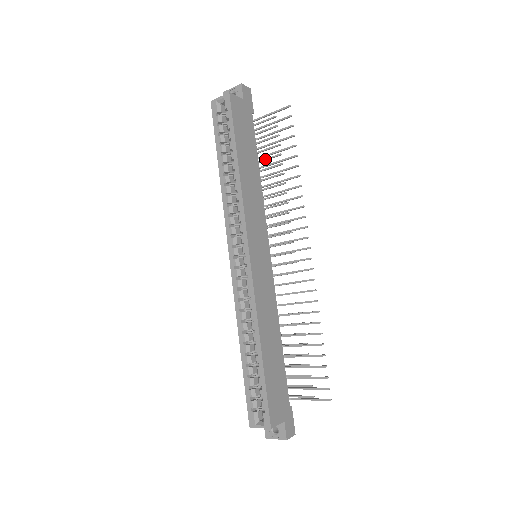
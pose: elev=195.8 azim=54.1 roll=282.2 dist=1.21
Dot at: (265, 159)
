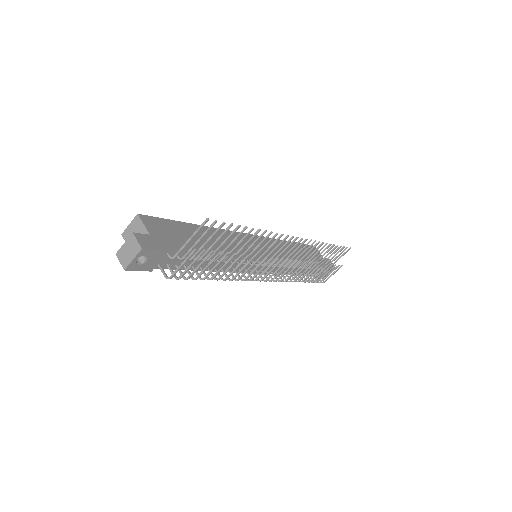
Dot at: (318, 274)
